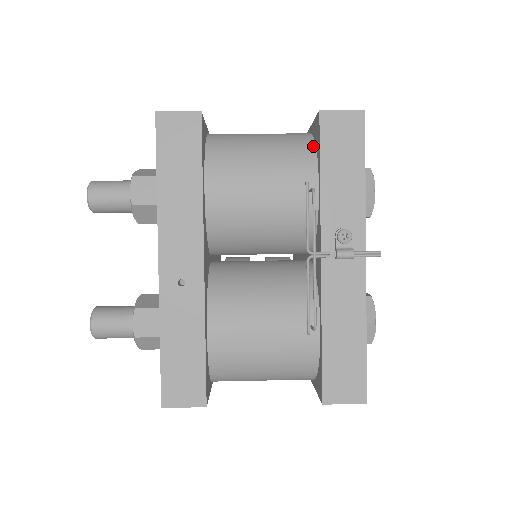
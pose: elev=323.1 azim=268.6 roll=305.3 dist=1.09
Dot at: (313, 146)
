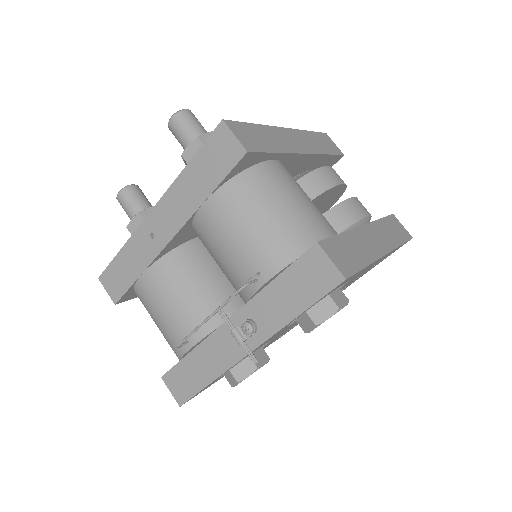
Dot at: (297, 255)
